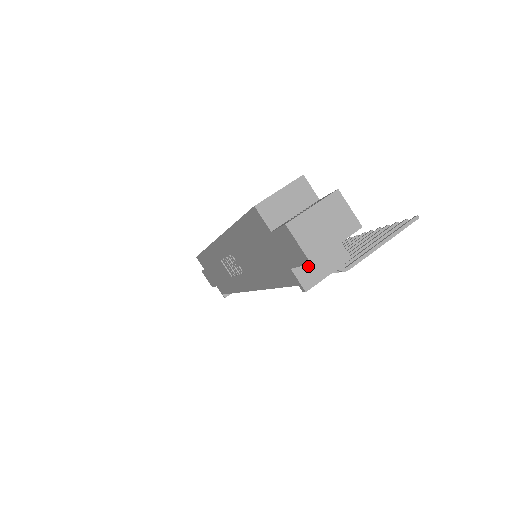
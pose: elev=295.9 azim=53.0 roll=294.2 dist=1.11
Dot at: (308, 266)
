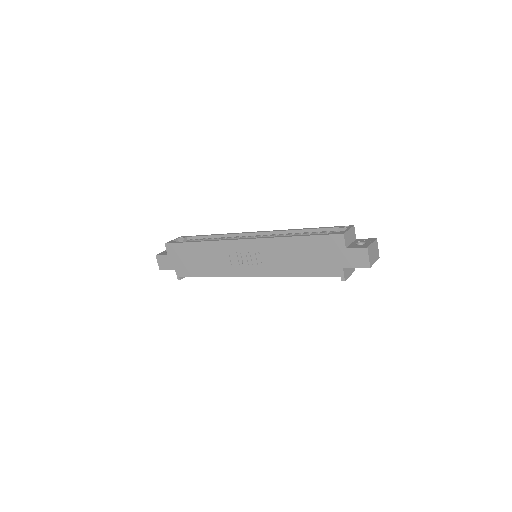
Dot at: (347, 269)
